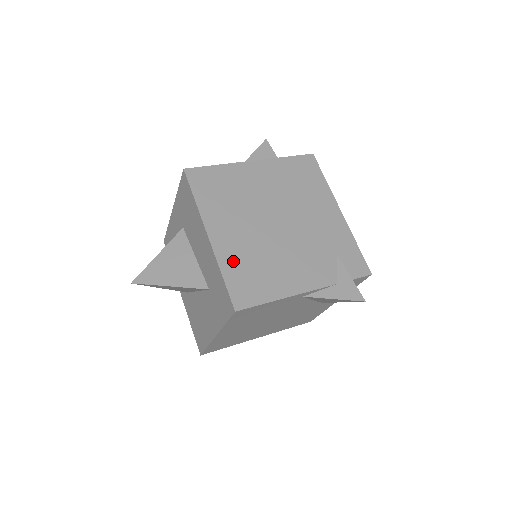
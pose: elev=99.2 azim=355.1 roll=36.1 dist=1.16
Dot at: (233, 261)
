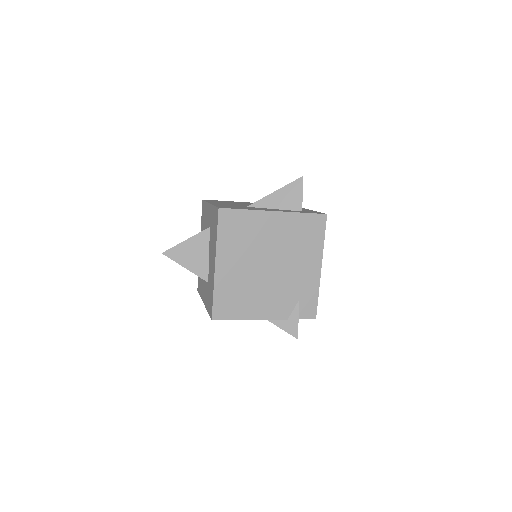
Dot at: (225, 287)
